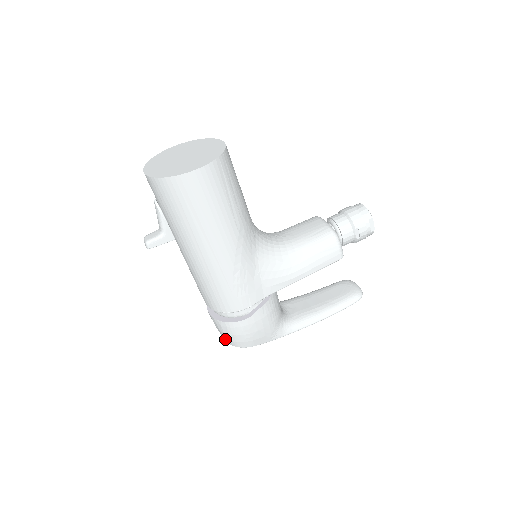
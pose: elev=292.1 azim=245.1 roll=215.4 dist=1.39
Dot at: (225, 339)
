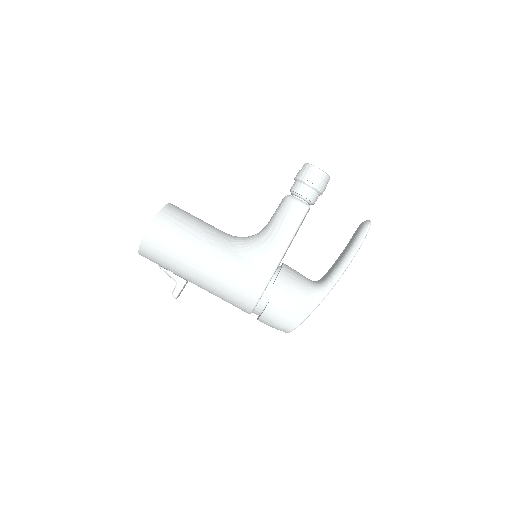
Dot at: (283, 331)
